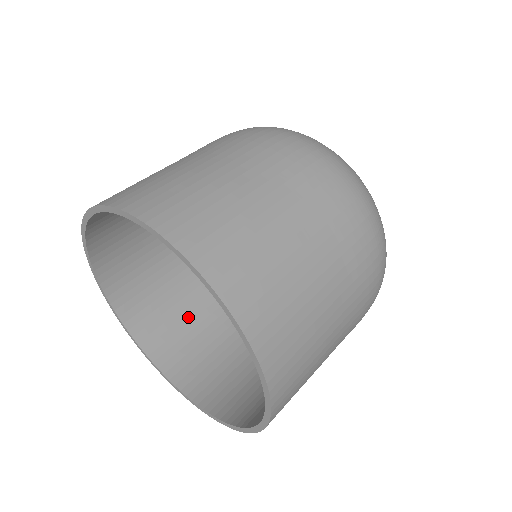
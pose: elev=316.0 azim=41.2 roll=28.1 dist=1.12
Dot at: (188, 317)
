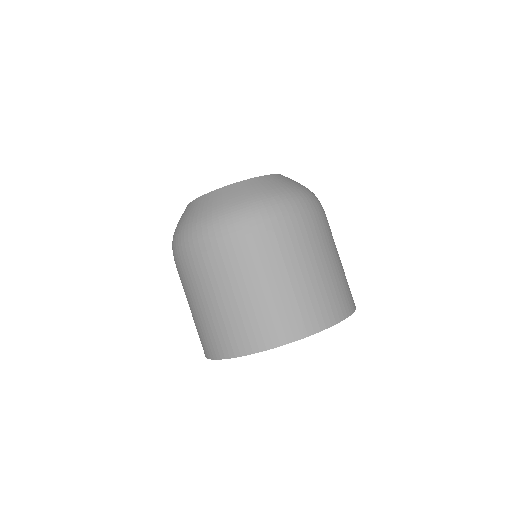
Dot at: occluded
